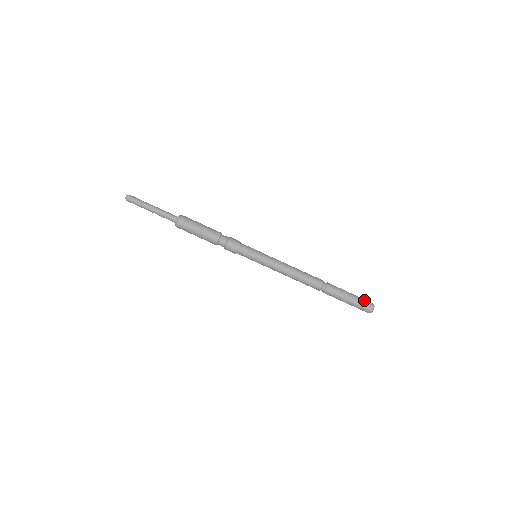
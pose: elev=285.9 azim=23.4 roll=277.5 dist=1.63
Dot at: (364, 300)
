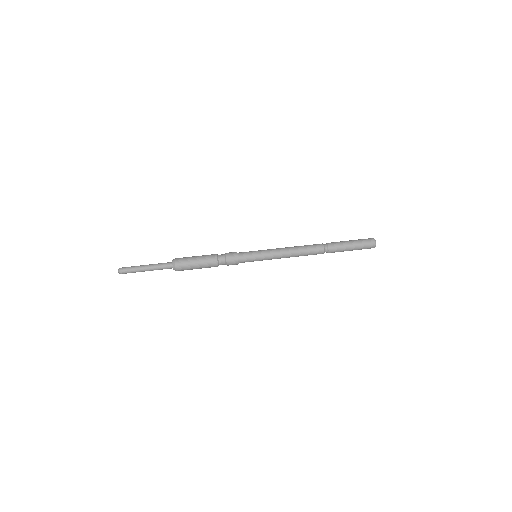
Dot at: (364, 239)
